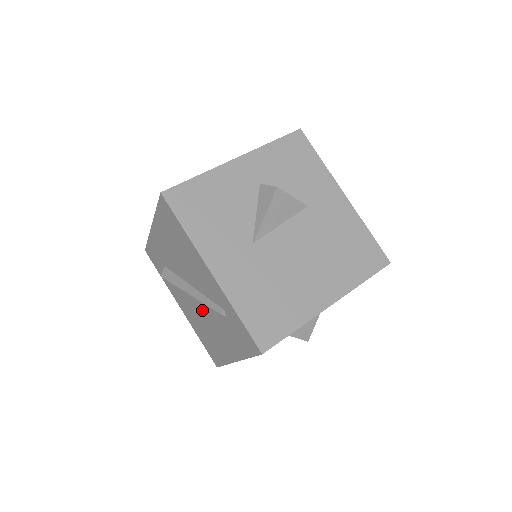
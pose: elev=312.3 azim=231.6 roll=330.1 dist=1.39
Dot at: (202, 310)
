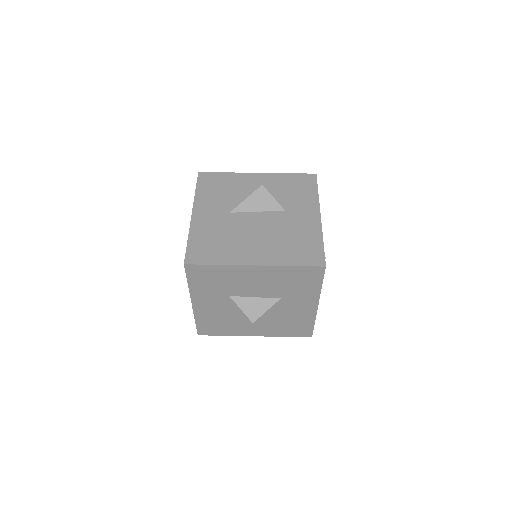
Dot at: occluded
